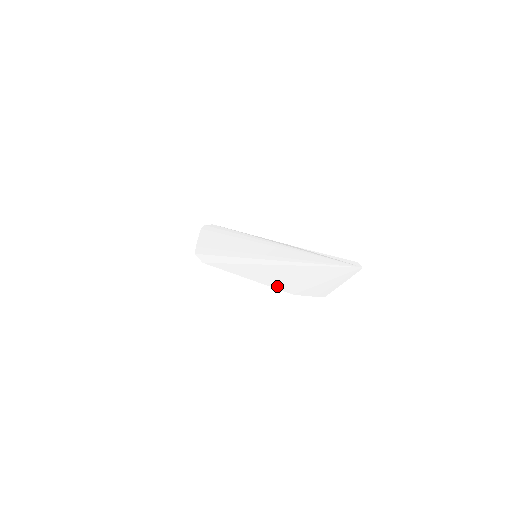
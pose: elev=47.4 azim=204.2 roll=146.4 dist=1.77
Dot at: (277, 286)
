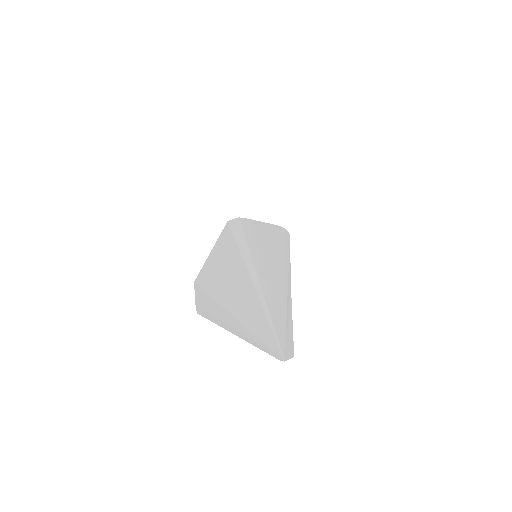
Dot at: (207, 268)
